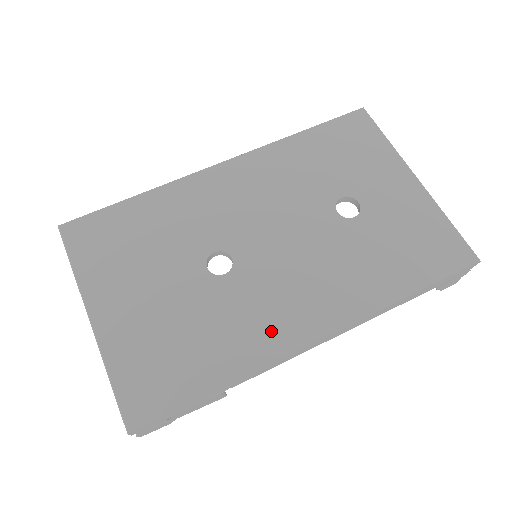
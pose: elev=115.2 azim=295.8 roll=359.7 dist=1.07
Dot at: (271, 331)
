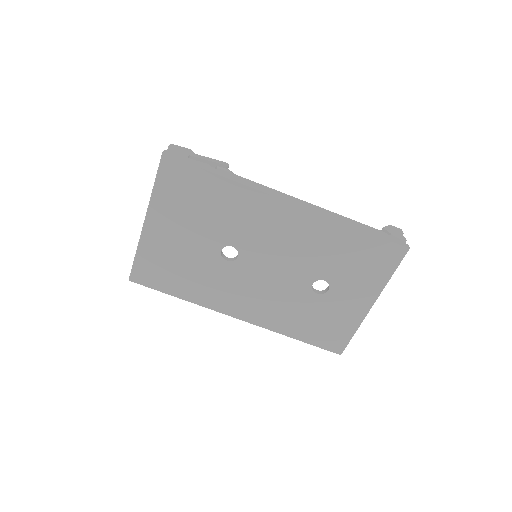
Dot at: (222, 299)
